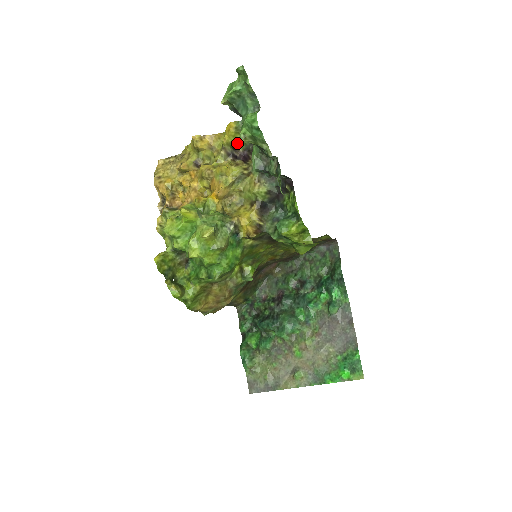
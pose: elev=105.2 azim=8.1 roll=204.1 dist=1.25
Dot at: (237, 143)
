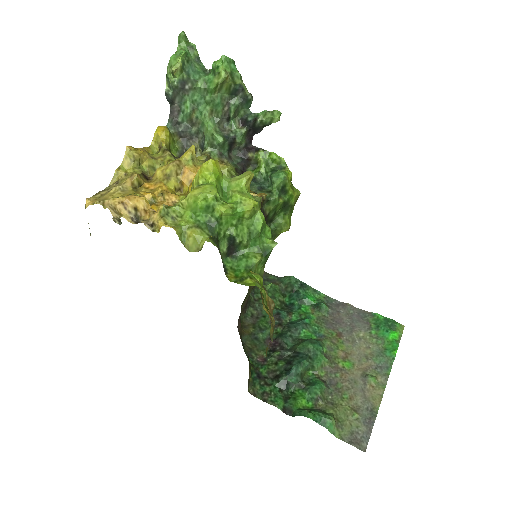
Dot at: (171, 149)
